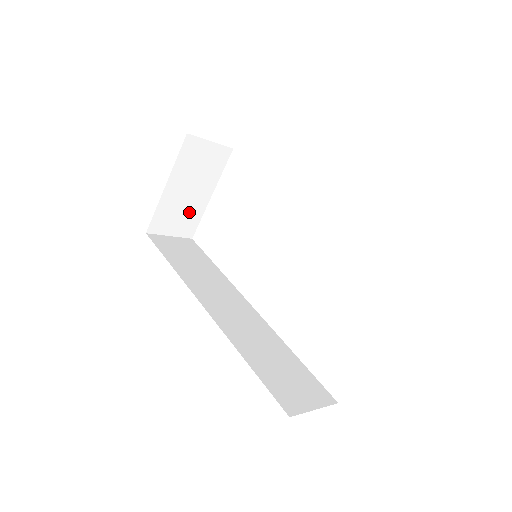
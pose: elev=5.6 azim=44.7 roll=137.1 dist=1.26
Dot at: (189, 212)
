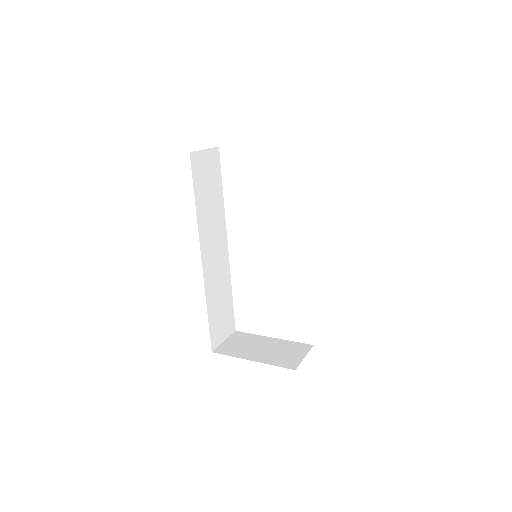
Dot at: occluded
